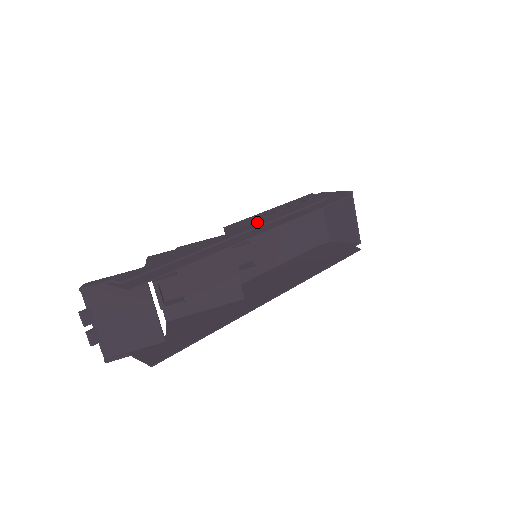
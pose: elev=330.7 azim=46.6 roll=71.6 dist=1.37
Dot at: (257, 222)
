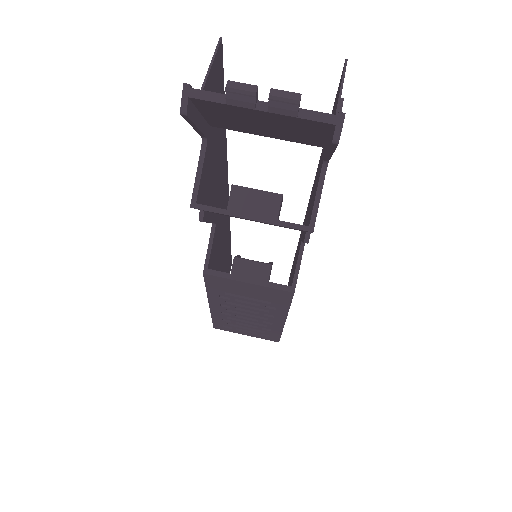
Dot at: occluded
